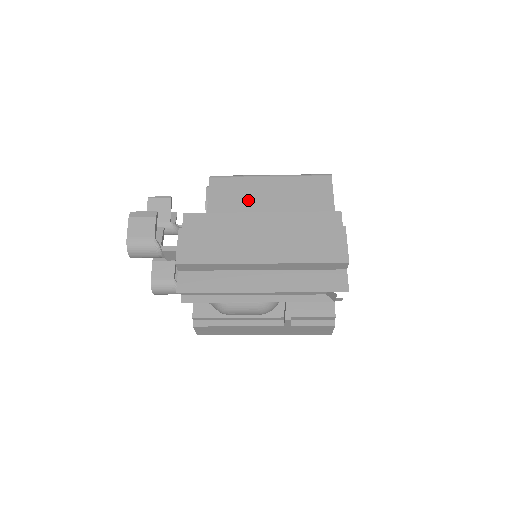
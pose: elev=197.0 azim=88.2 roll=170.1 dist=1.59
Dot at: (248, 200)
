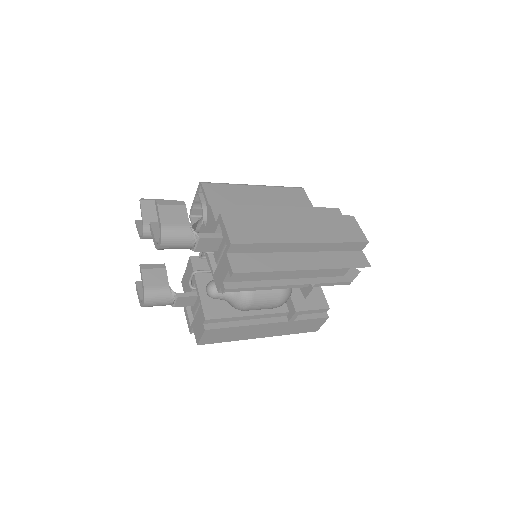
Dot at: (244, 203)
